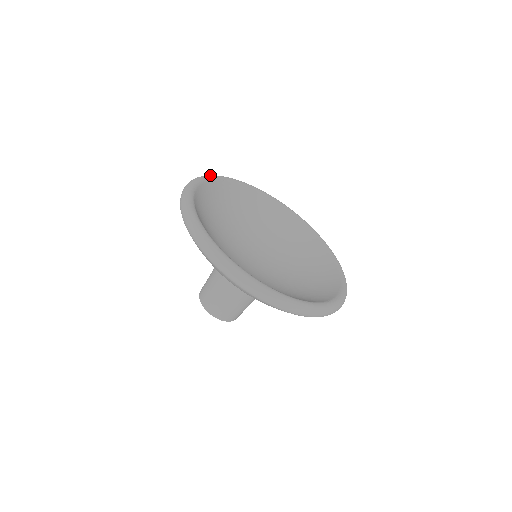
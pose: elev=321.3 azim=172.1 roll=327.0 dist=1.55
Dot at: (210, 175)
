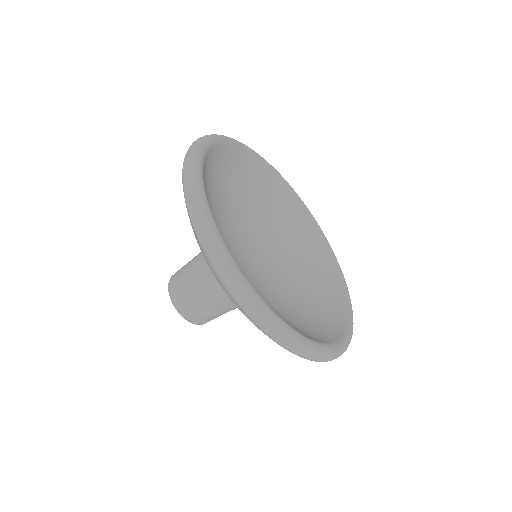
Dot at: (202, 141)
